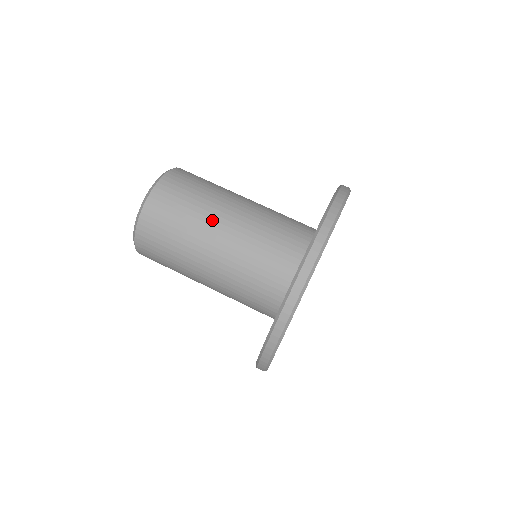
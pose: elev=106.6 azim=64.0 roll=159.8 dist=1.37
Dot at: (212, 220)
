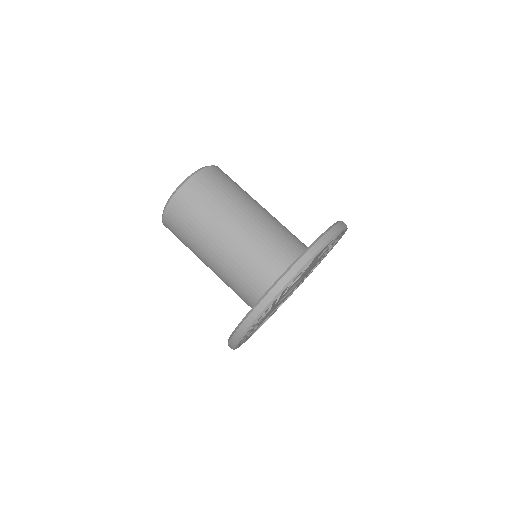
Dot at: (239, 208)
